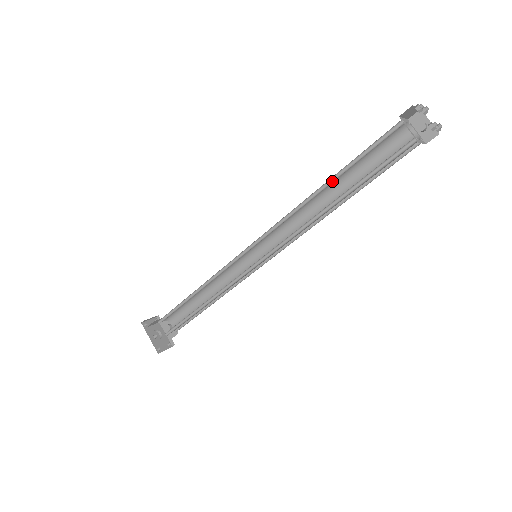
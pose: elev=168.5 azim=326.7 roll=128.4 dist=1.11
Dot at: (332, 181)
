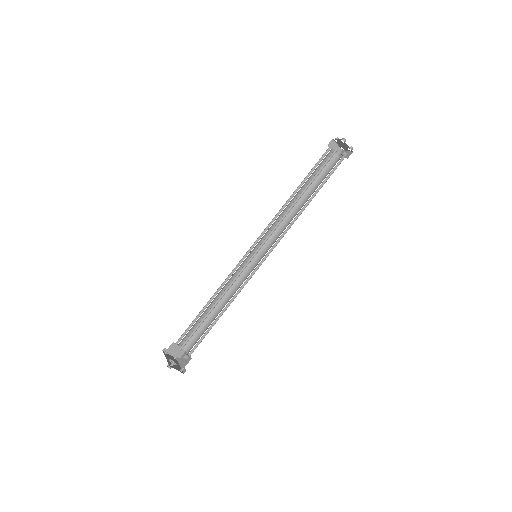
Dot at: occluded
